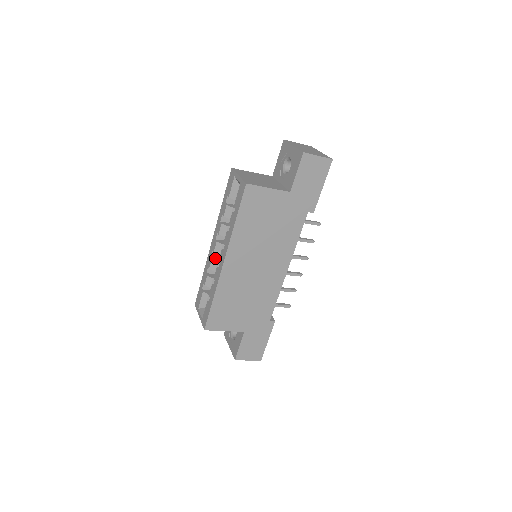
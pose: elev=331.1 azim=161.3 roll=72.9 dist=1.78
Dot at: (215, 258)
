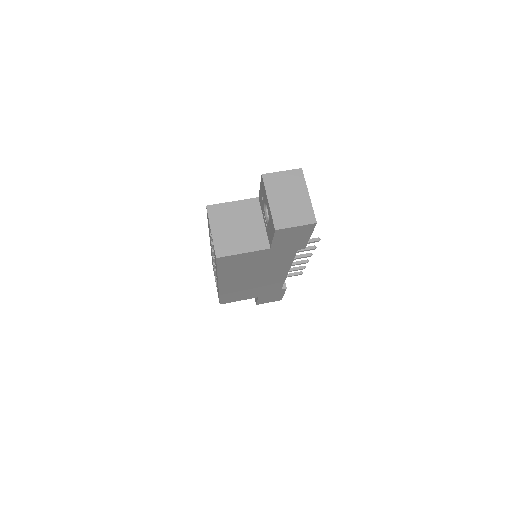
Dot at: occluded
